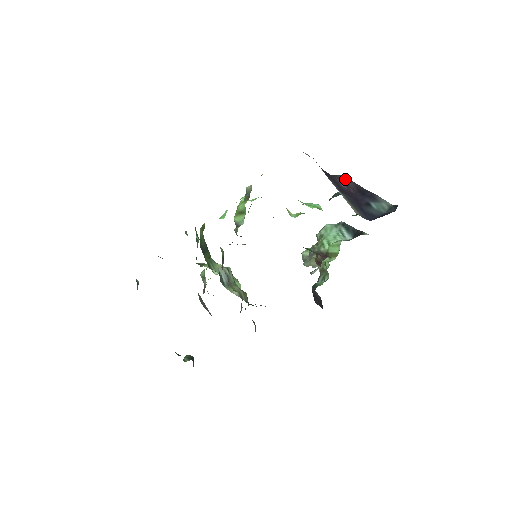
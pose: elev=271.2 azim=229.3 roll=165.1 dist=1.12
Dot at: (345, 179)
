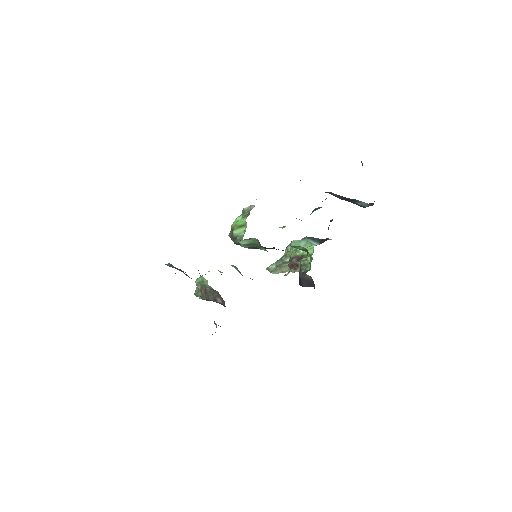
Dot at: (332, 193)
